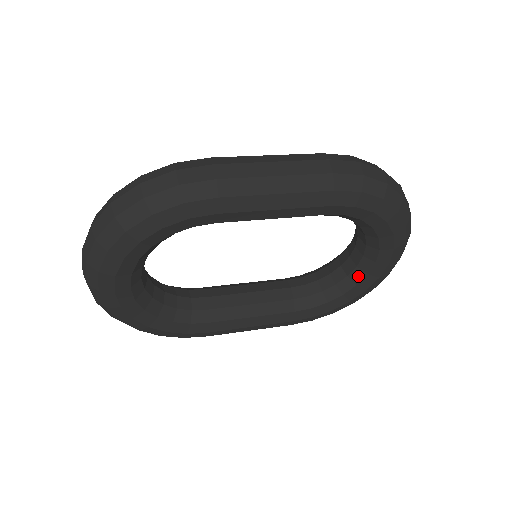
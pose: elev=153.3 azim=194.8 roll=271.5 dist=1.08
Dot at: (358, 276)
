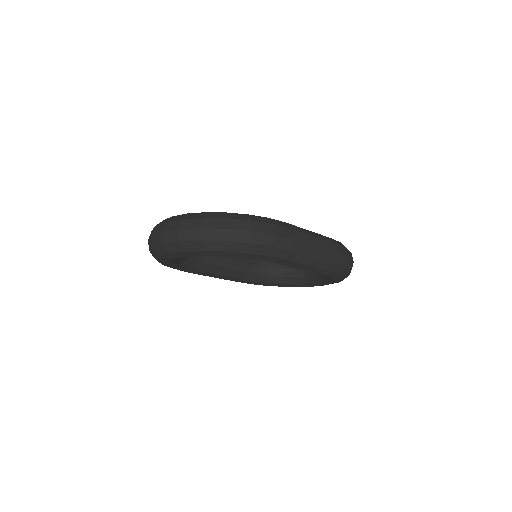
Dot at: (292, 281)
